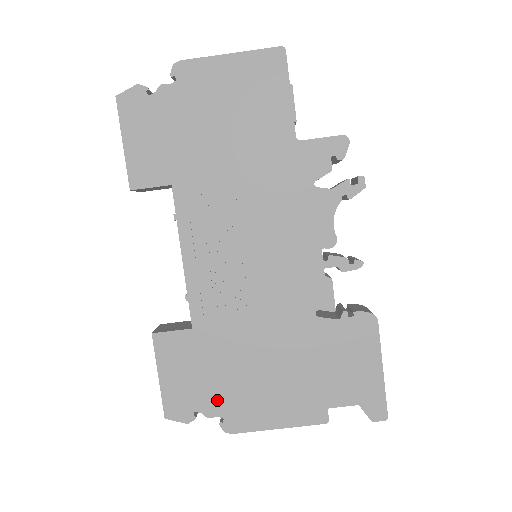
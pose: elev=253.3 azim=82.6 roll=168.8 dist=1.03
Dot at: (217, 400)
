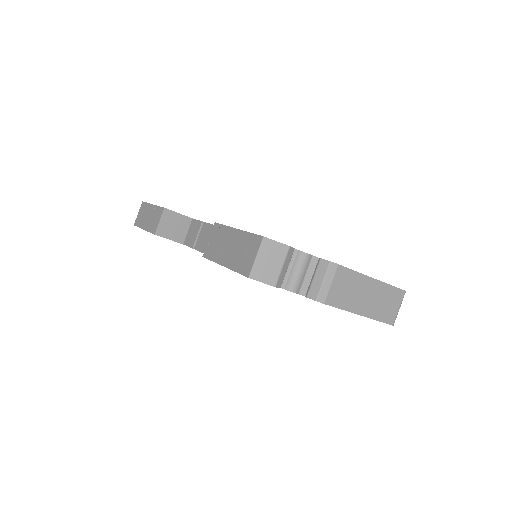
Dot at: occluded
